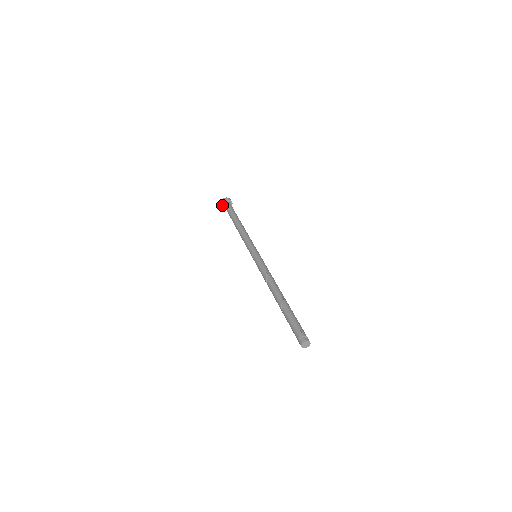
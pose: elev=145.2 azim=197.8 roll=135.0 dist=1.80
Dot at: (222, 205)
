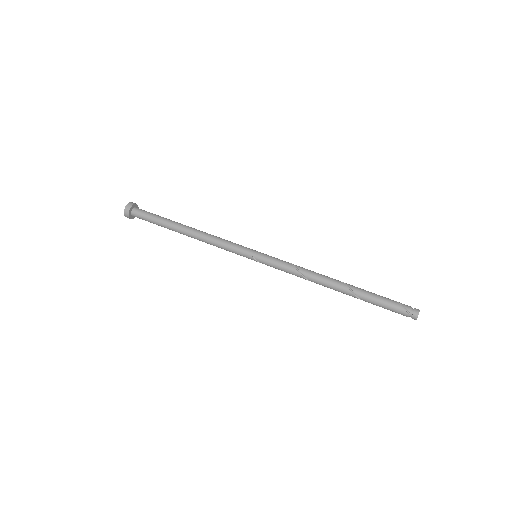
Dot at: (130, 217)
